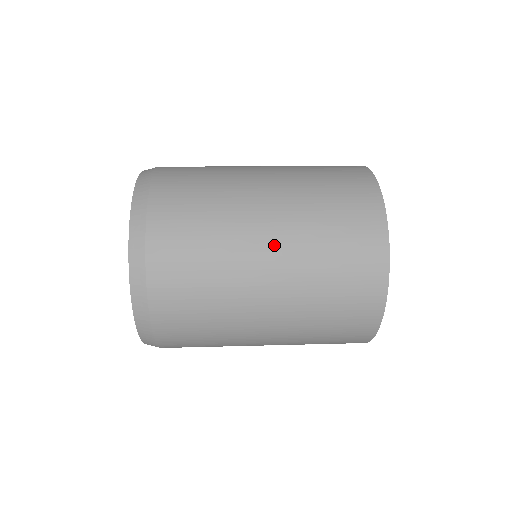
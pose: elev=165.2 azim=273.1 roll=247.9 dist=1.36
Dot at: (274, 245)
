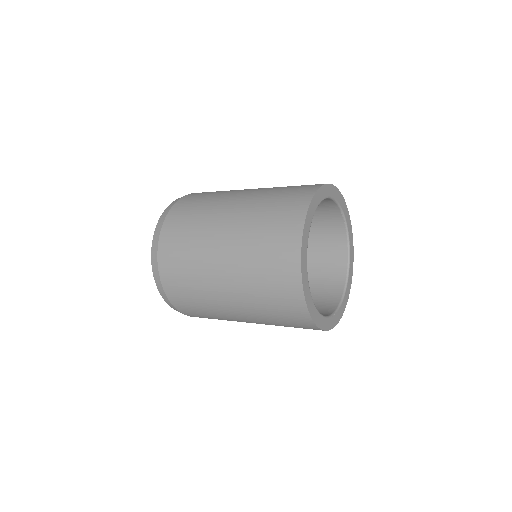
Dot at: (231, 219)
